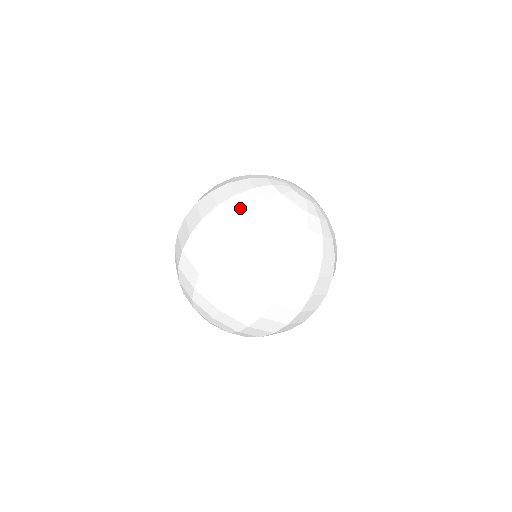
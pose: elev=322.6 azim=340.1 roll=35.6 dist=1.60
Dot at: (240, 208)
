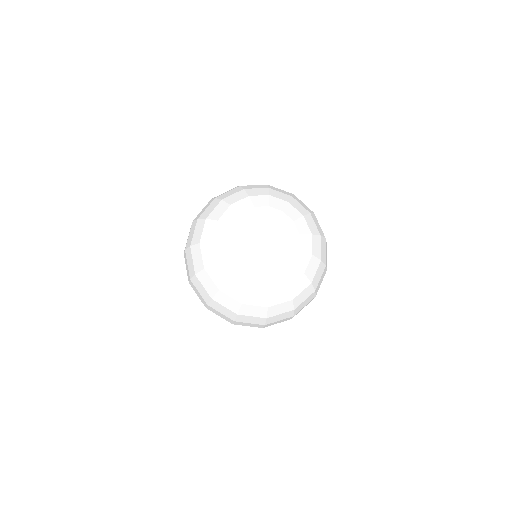
Dot at: (199, 259)
